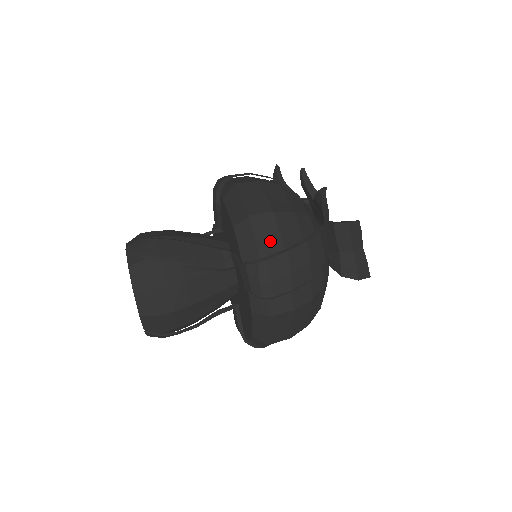
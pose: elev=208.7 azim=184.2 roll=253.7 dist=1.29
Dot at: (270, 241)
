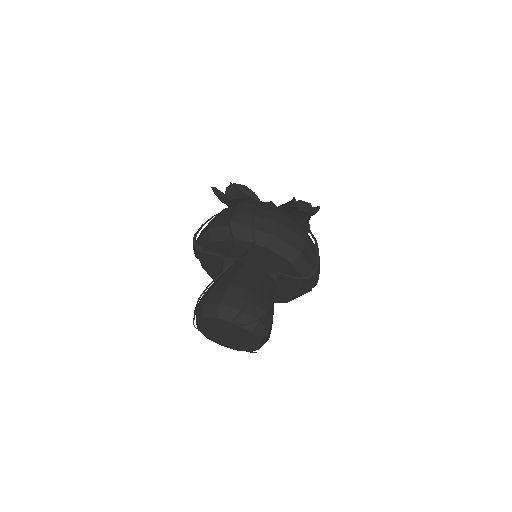
Dot at: (311, 257)
